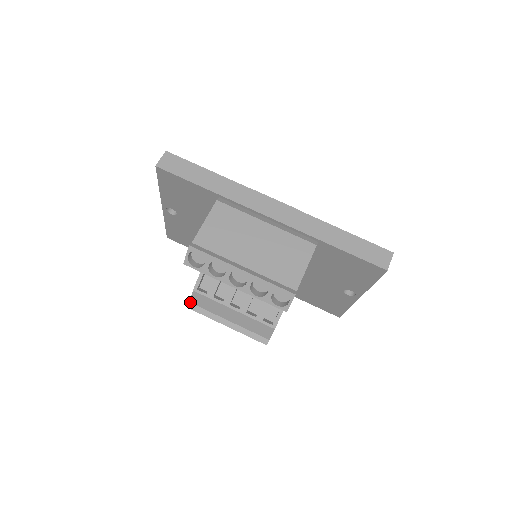
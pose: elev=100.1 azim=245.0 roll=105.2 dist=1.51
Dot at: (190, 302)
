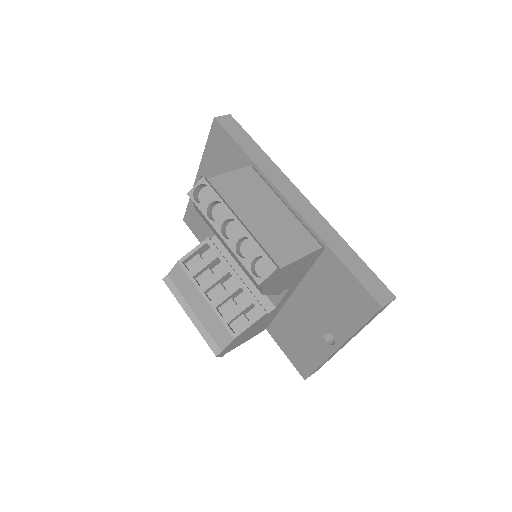
Dot at: (168, 274)
